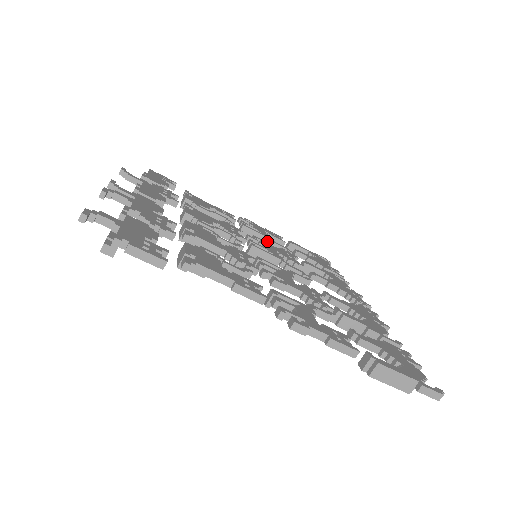
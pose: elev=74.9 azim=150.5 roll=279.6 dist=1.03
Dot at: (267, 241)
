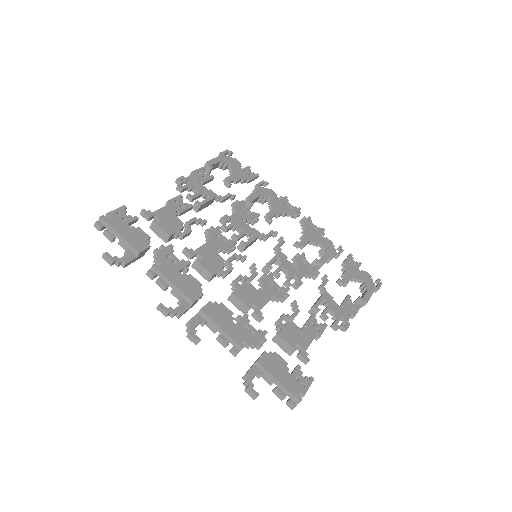
Dot at: (216, 200)
